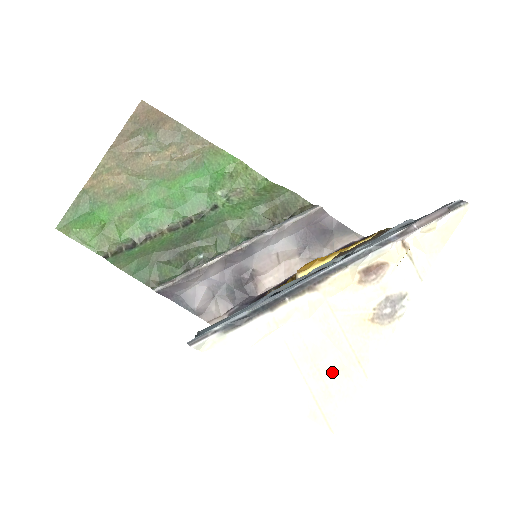
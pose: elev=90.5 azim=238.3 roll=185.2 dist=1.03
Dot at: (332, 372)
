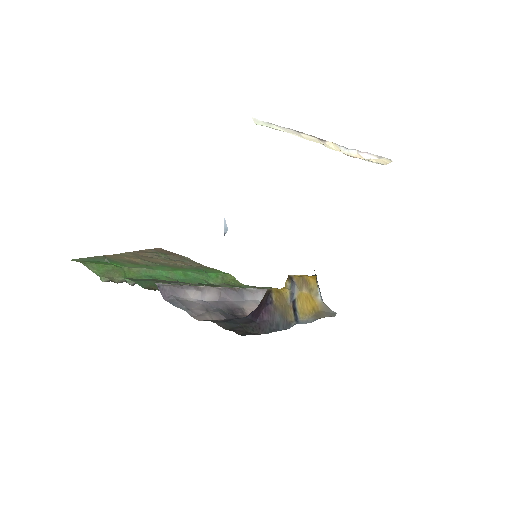
Dot at: occluded
